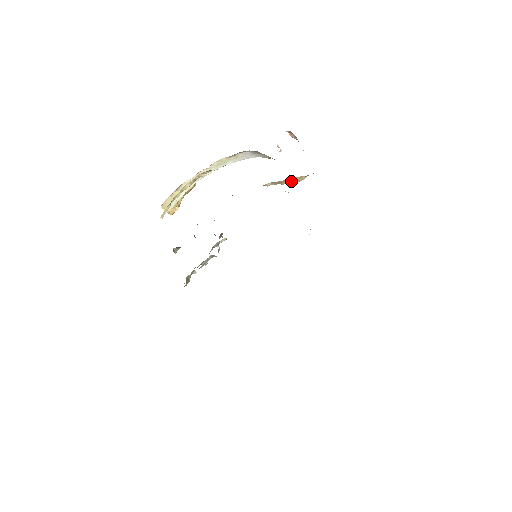
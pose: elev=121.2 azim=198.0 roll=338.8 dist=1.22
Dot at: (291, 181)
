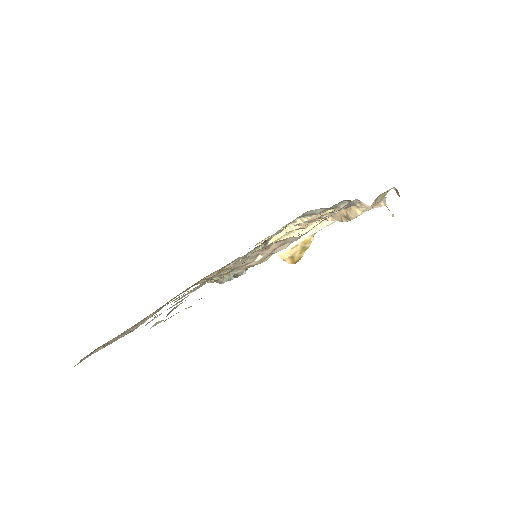
Dot at: (347, 215)
